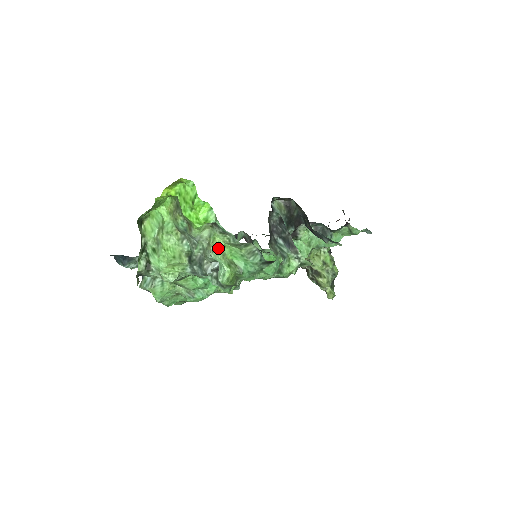
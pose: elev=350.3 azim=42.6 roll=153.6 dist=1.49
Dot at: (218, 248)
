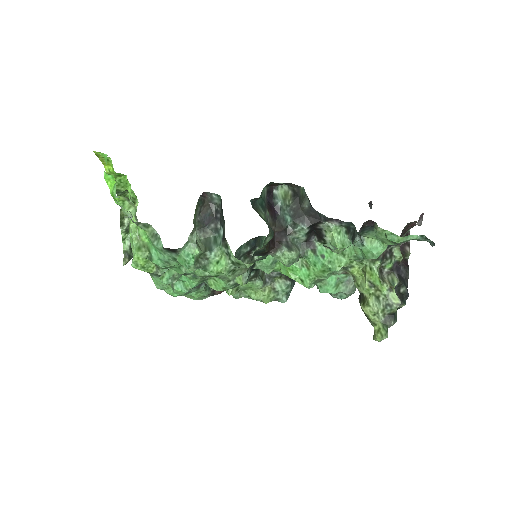
Dot at: (131, 227)
